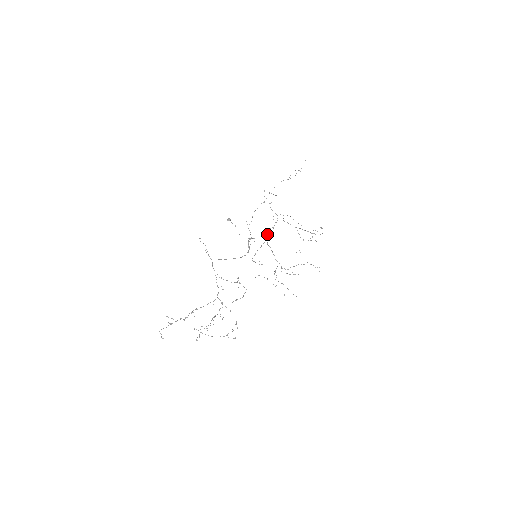
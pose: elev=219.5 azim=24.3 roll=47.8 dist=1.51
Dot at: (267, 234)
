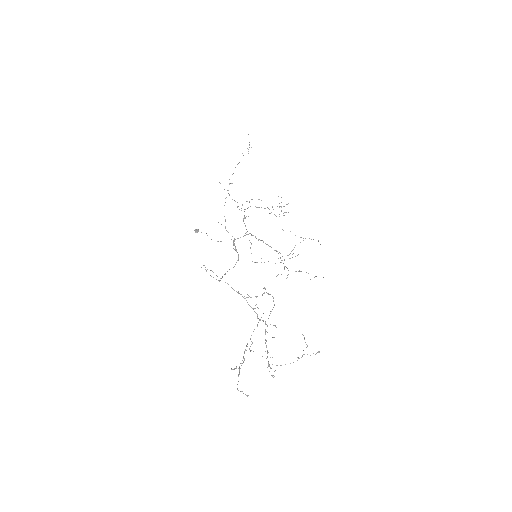
Dot at: occluded
